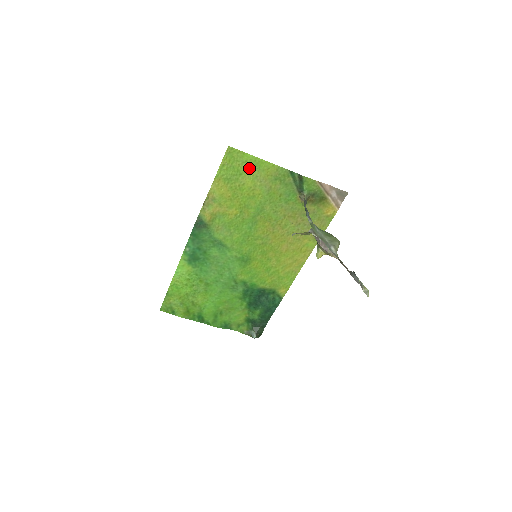
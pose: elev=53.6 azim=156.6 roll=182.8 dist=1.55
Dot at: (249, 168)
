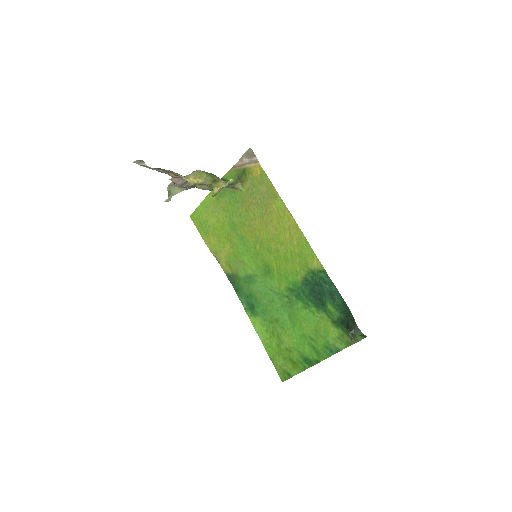
Dot at: (206, 213)
